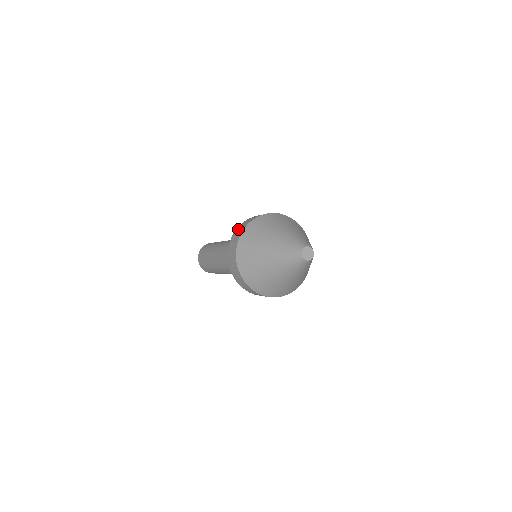
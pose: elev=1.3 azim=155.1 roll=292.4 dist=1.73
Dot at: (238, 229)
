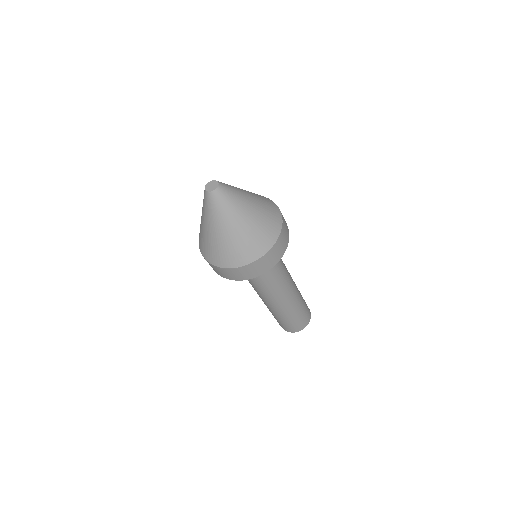
Dot at: occluded
